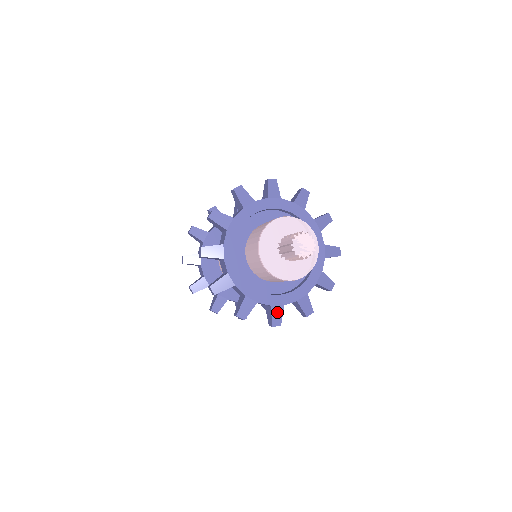
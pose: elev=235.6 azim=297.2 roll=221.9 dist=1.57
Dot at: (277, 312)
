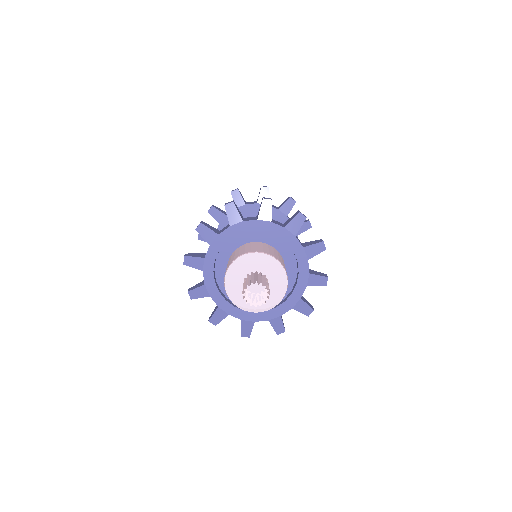
Dot at: (277, 323)
